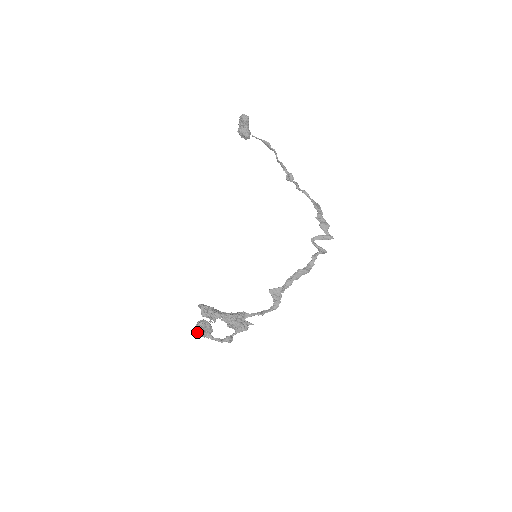
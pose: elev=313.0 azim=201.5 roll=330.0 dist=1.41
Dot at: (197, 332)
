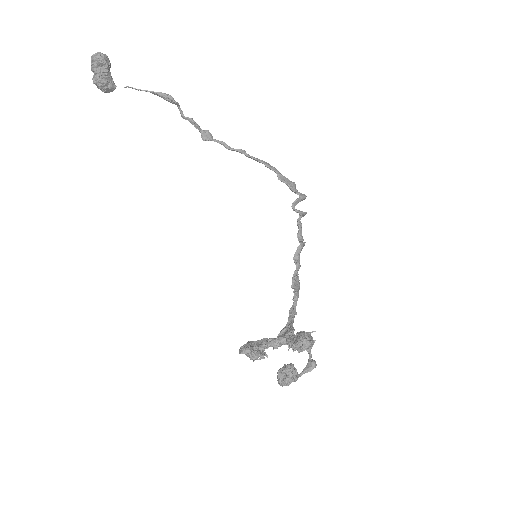
Dot at: occluded
